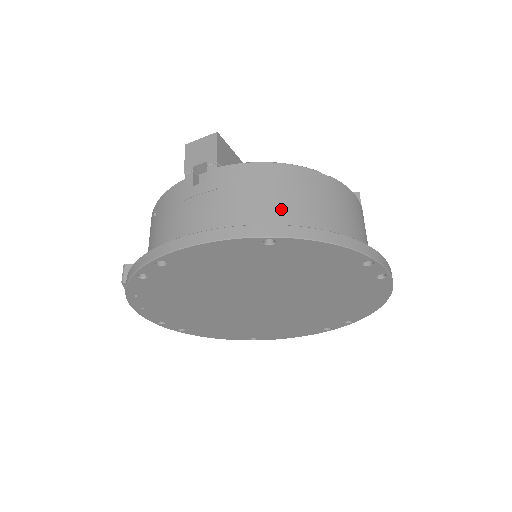
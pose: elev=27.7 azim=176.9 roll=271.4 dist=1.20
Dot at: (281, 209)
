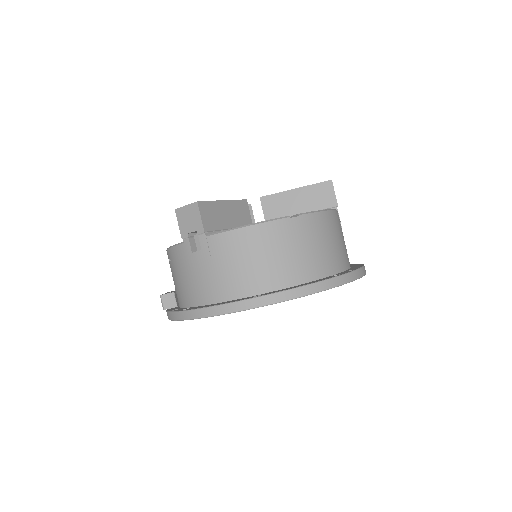
Dot at: (263, 269)
